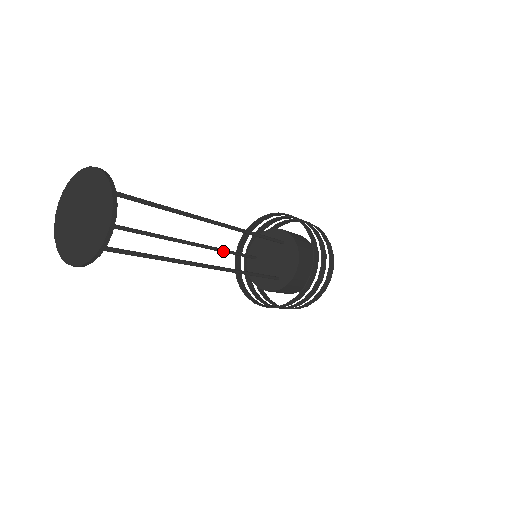
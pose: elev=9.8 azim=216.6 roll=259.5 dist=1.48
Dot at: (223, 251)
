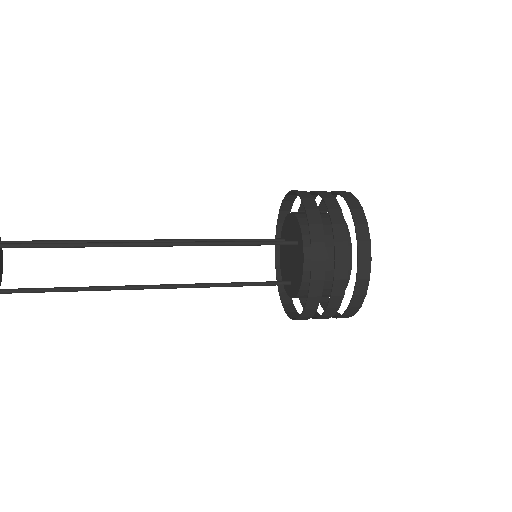
Dot at: occluded
